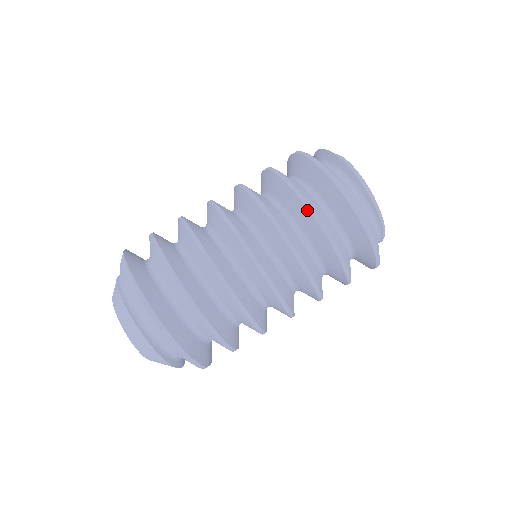
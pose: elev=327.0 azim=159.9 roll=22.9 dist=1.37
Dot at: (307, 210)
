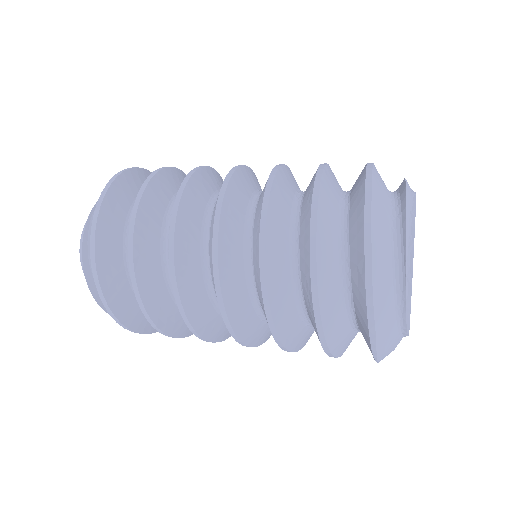
Dot at: (313, 185)
